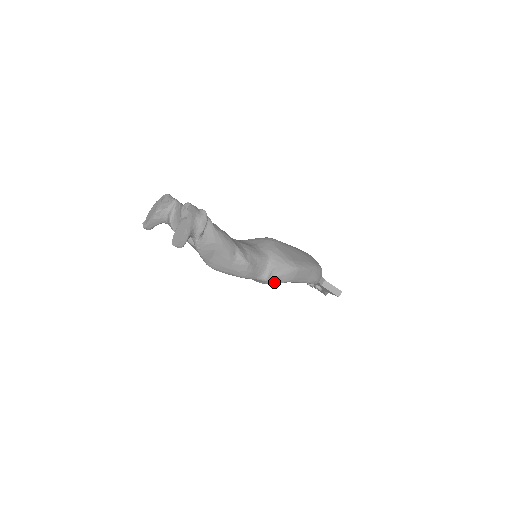
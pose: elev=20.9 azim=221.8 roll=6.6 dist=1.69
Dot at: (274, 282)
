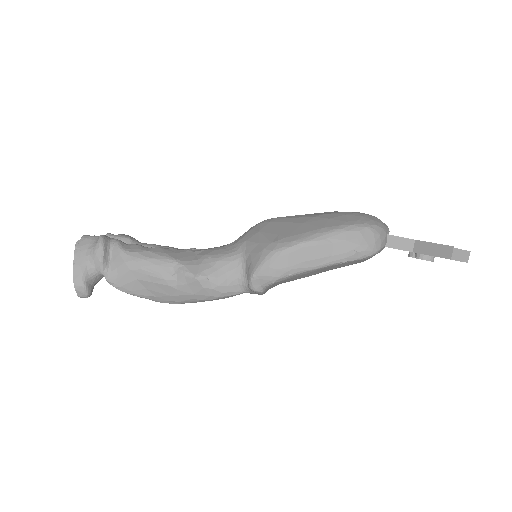
Dot at: (259, 287)
